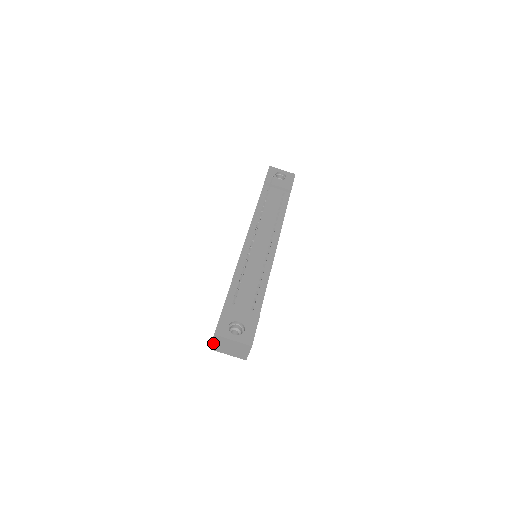
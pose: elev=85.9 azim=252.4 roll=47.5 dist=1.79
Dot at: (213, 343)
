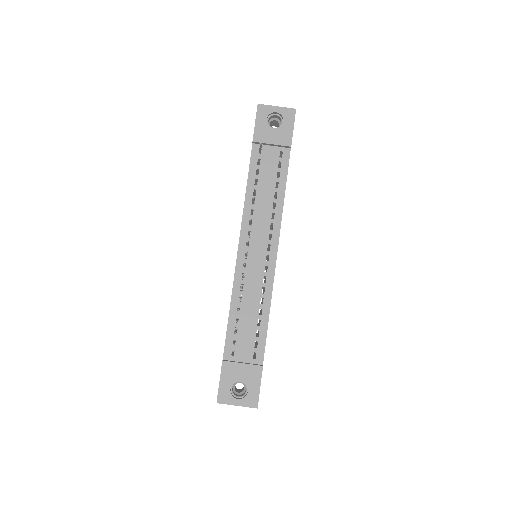
Dot at: occluded
